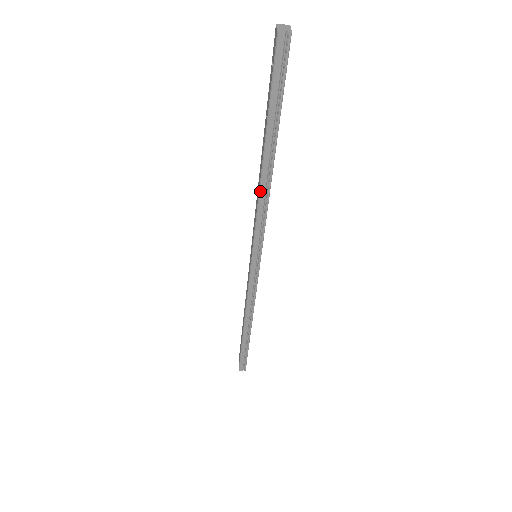
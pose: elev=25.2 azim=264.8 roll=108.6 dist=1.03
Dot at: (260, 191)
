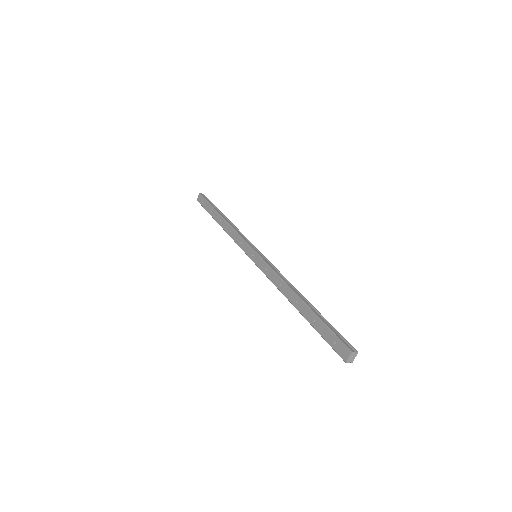
Dot at: (283, 294)
